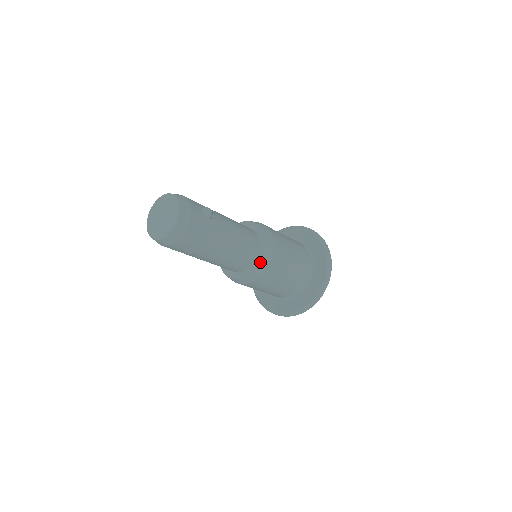
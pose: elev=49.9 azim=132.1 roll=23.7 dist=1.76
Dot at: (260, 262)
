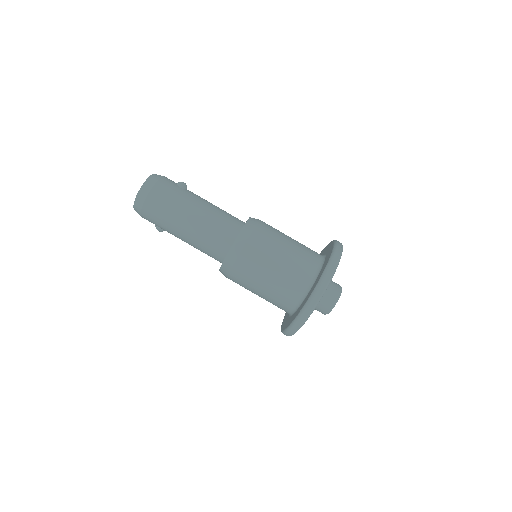
Dot at: occluded
